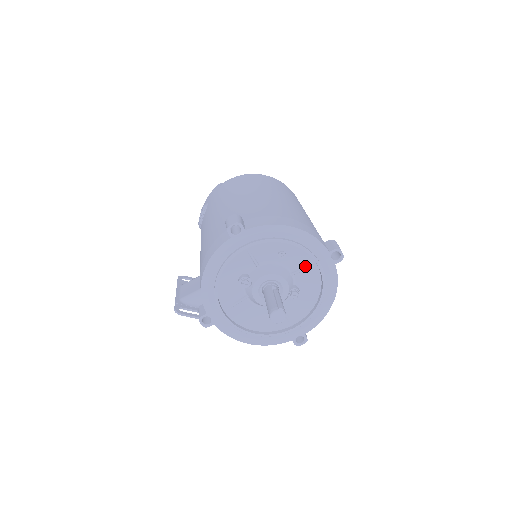
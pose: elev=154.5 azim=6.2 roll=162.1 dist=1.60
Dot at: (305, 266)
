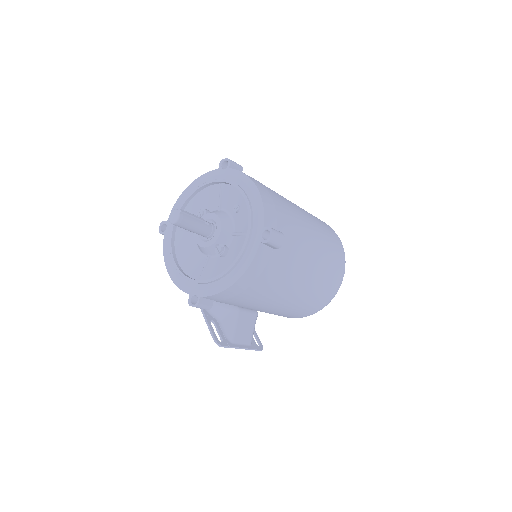
Dot at: (243, 231)
